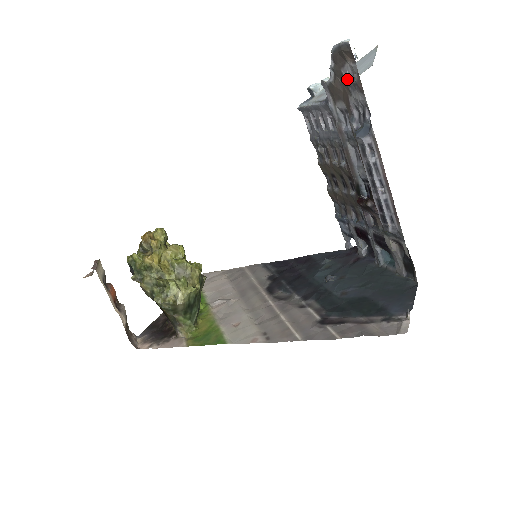
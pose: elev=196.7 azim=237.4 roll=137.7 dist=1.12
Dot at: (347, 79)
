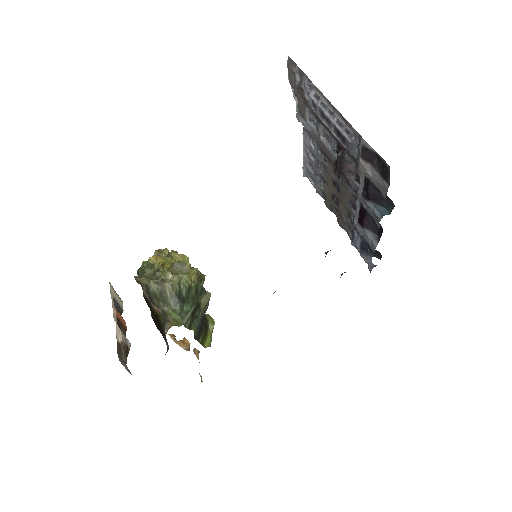
Dot at: (298, 84)
